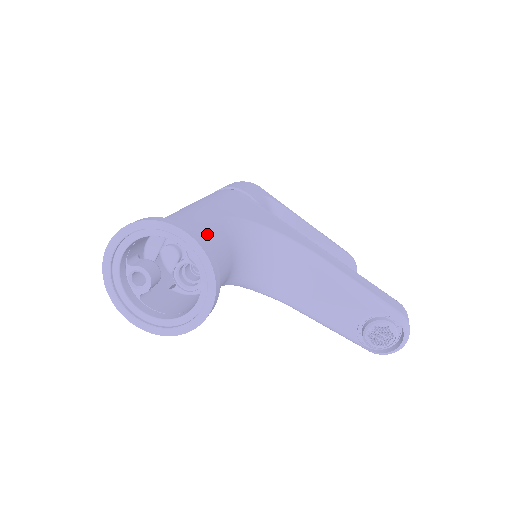
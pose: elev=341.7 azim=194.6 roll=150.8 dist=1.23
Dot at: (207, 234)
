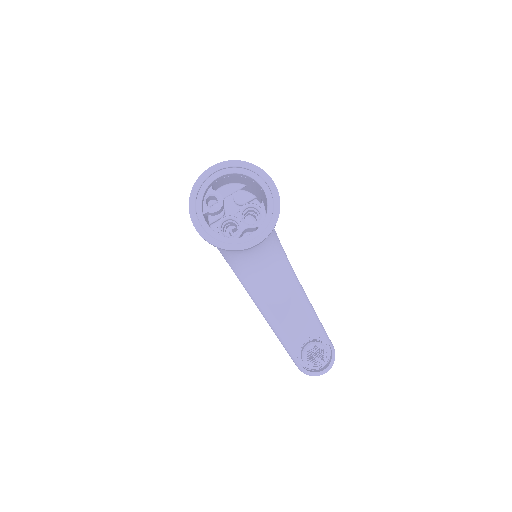
Dot at: occluded
